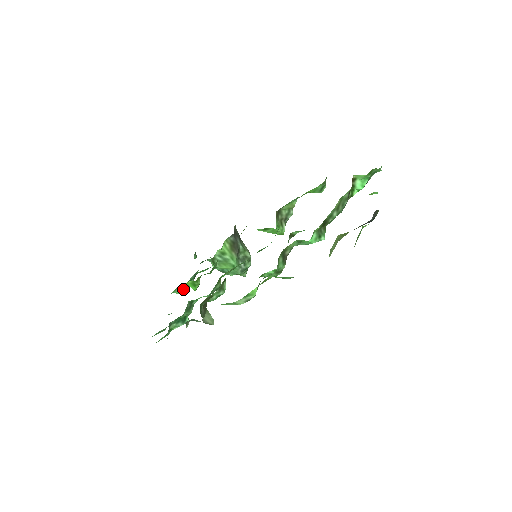
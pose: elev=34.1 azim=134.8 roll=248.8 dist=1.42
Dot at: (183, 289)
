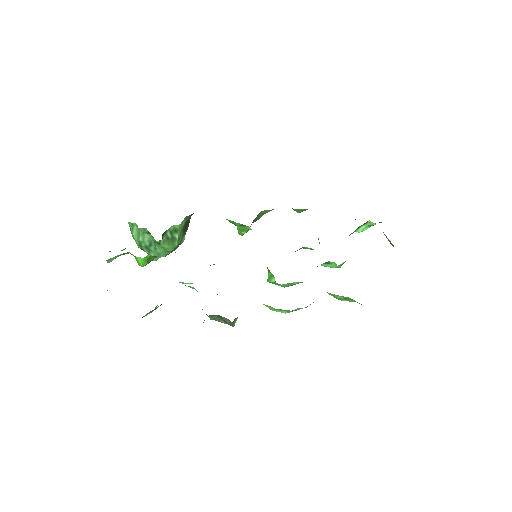
Dot at: (115, 258)
